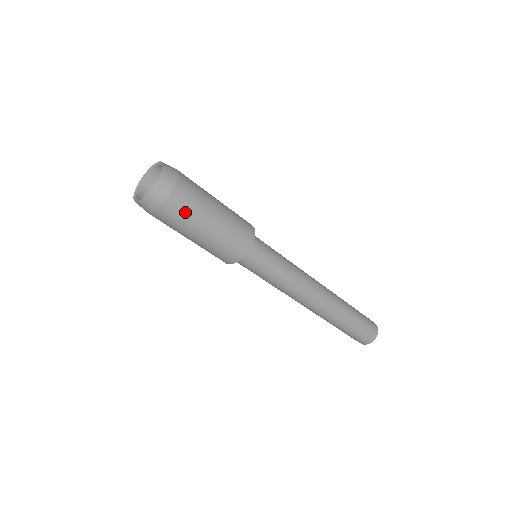
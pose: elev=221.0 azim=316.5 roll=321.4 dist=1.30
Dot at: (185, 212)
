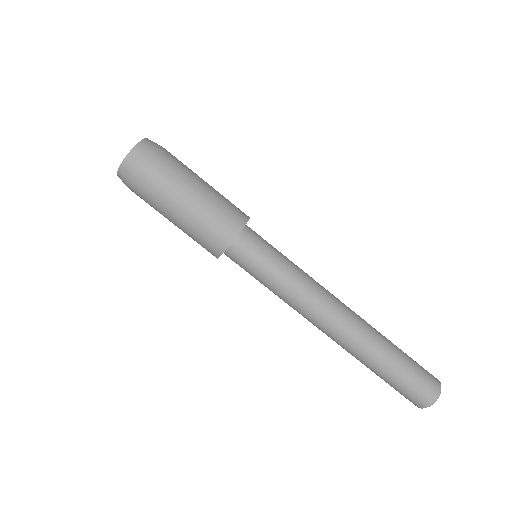
Dot at: (179, 164)
